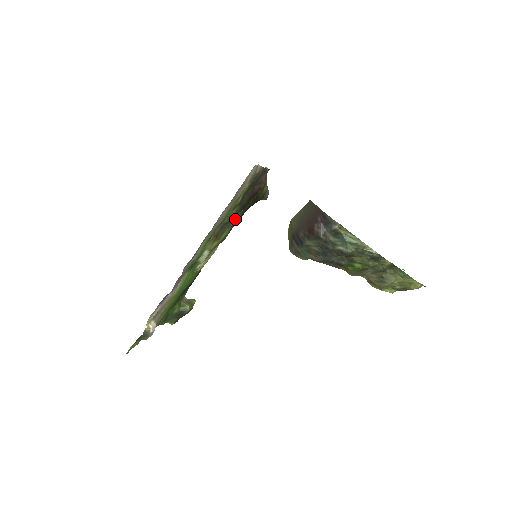
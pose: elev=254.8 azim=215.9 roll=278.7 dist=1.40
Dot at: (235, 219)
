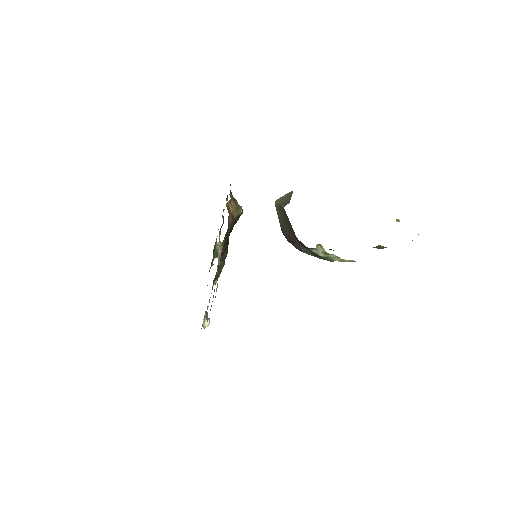
Dot at: (224, 258)
